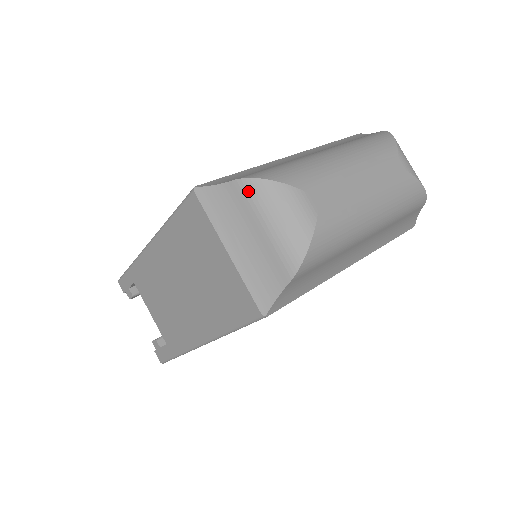
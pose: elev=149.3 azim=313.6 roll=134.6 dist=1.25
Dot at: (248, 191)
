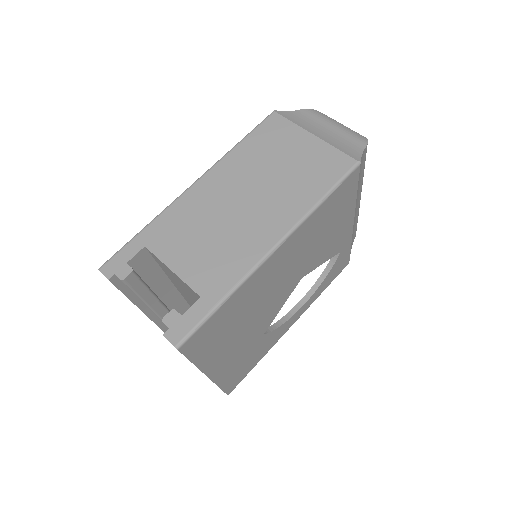
Dot at: (315, 113)
